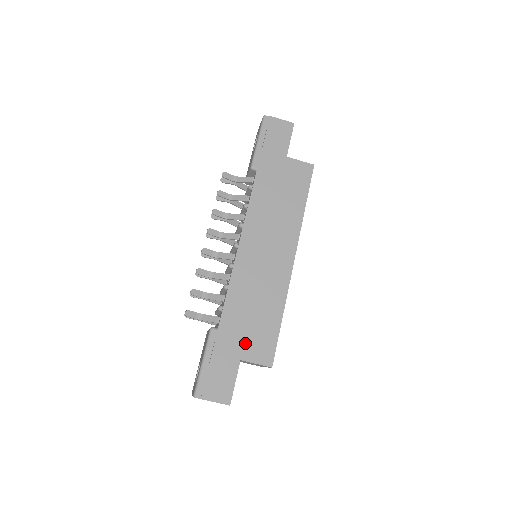
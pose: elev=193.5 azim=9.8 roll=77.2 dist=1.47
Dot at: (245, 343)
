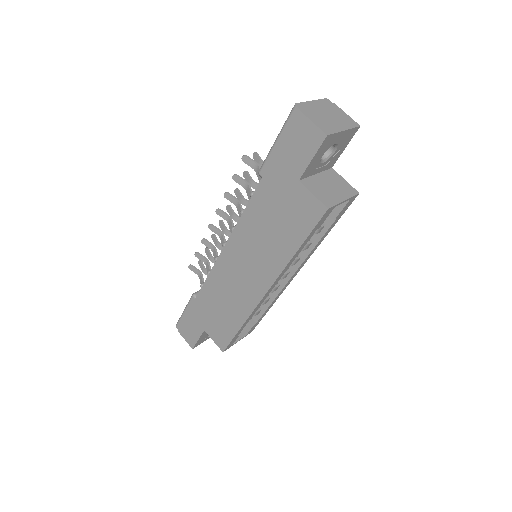
Dot at: (210, 323)
